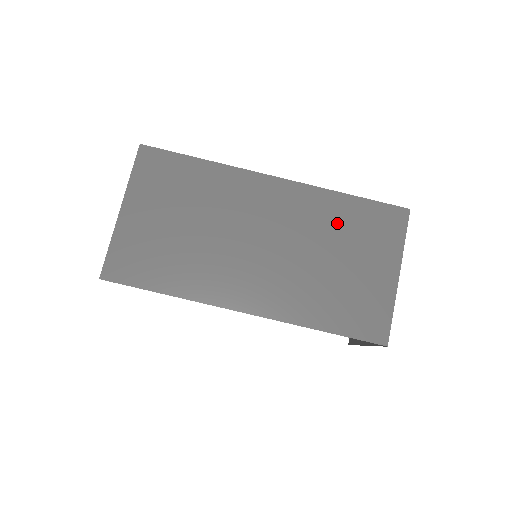
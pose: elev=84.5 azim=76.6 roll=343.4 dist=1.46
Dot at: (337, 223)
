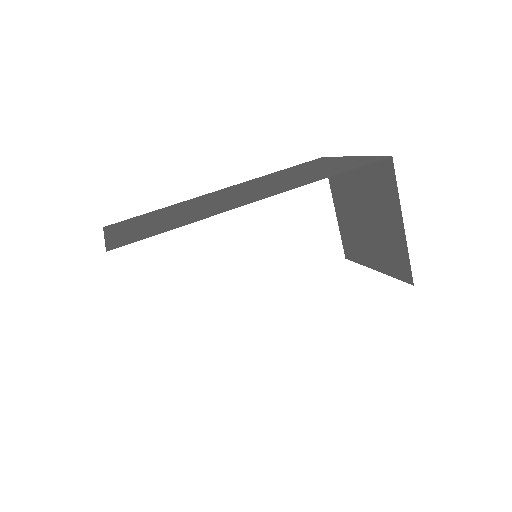
Dot at: (284, 173)
